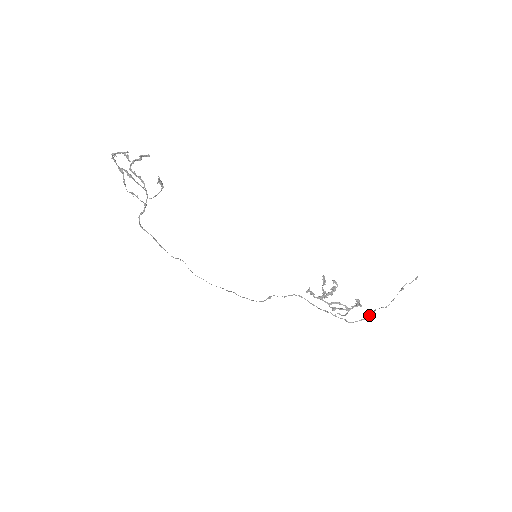
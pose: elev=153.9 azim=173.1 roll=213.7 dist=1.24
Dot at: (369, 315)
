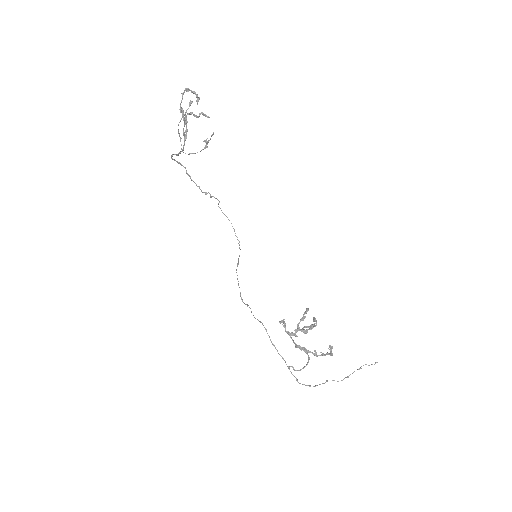
Dot at: (319, 384)
